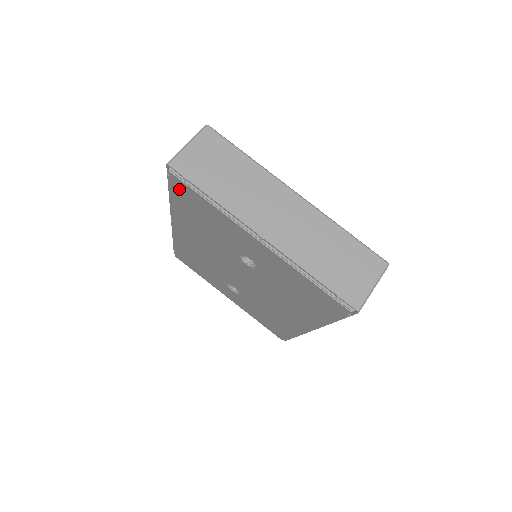
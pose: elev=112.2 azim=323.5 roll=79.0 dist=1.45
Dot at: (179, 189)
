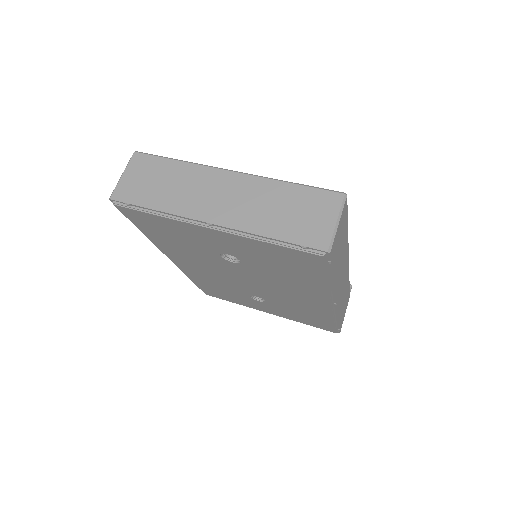
Dot at: (134, 218)
